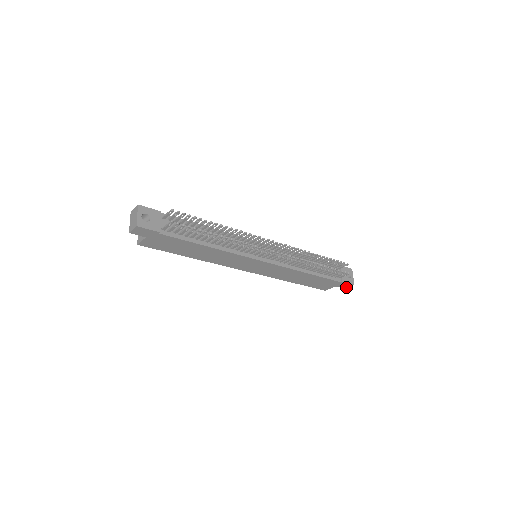
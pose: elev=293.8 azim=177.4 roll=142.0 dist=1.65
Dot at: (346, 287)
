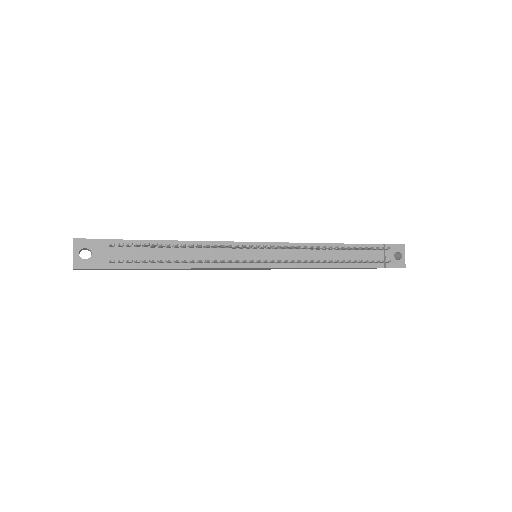
Dot at: occluded
